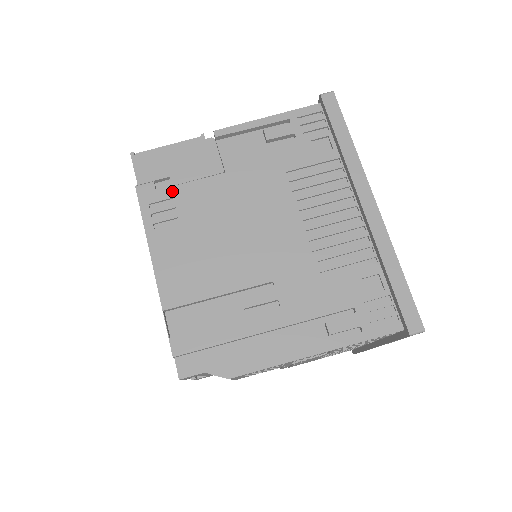
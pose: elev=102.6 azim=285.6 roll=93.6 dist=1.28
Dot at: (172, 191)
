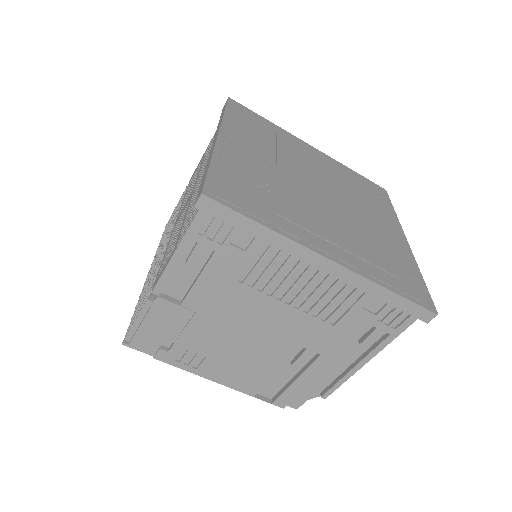
Dot at: (178, 346)
